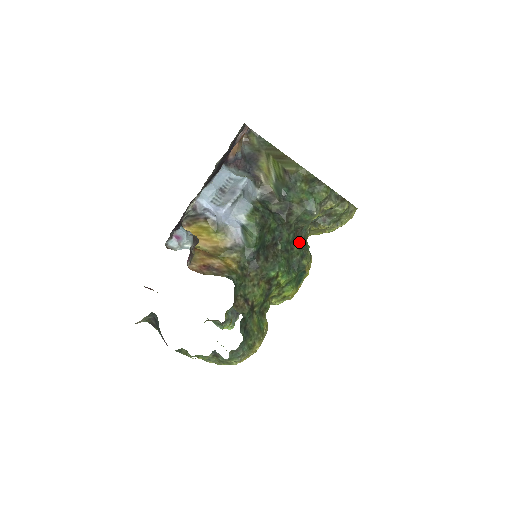
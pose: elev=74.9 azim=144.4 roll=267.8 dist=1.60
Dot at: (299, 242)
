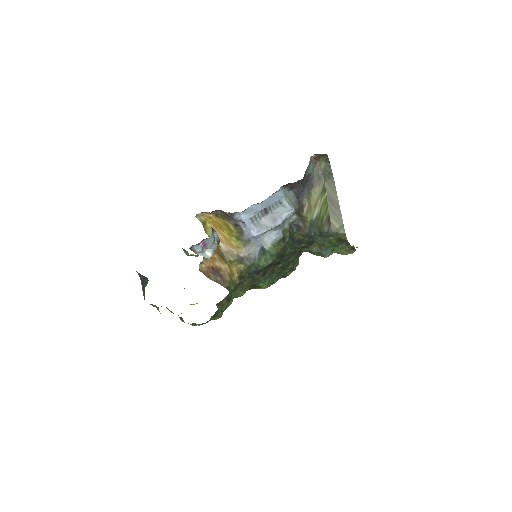
Dot at: occluded
